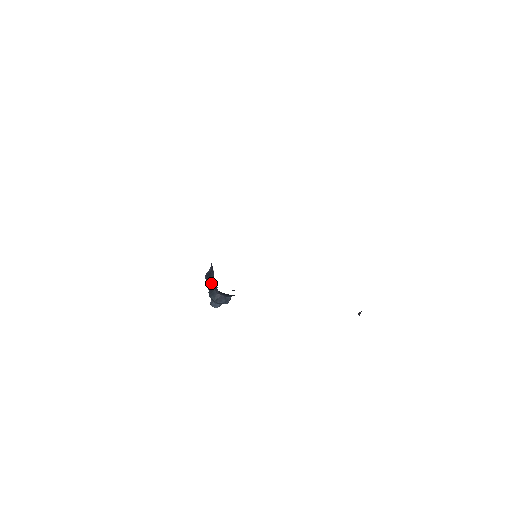
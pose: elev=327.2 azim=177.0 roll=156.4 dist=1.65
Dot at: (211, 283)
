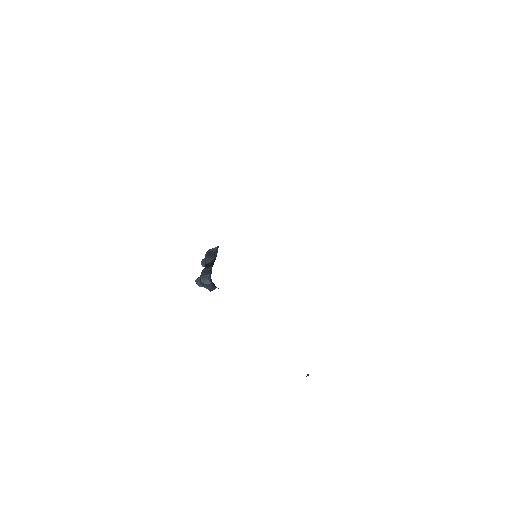
Dot at: (208, 264)
